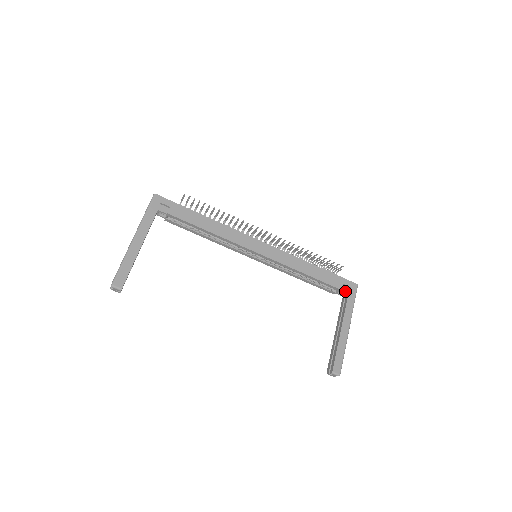
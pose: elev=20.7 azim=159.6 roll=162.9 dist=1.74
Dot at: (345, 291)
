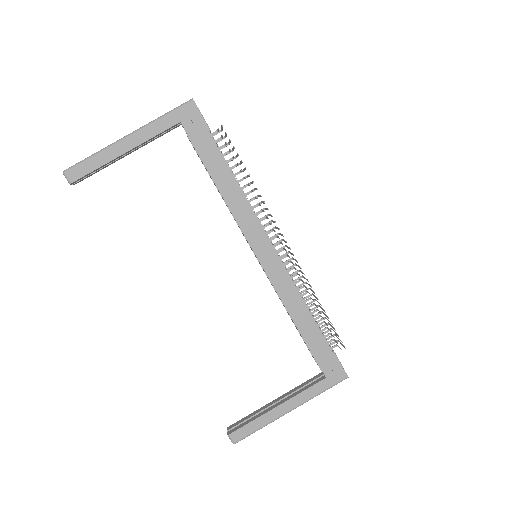
Dot at: (325, 372)
